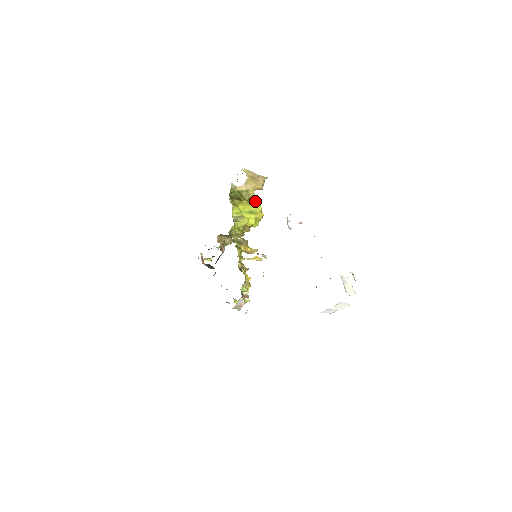
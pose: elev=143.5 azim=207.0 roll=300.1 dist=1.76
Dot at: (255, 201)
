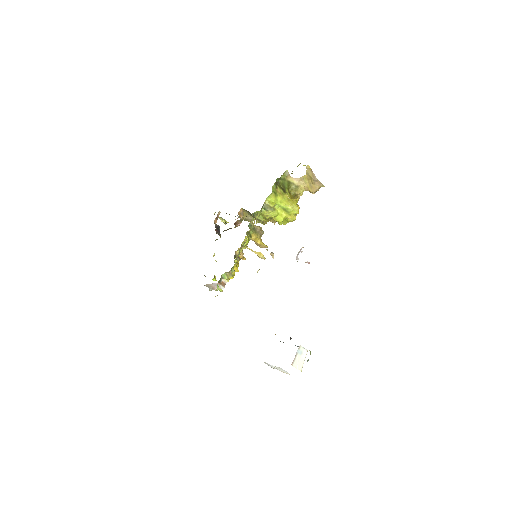
Dot at: (297, 201)
